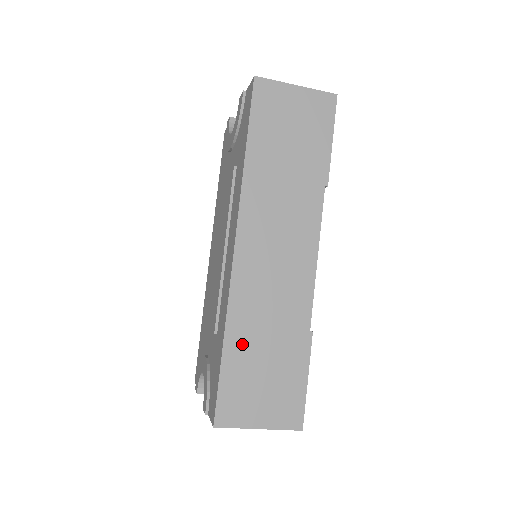
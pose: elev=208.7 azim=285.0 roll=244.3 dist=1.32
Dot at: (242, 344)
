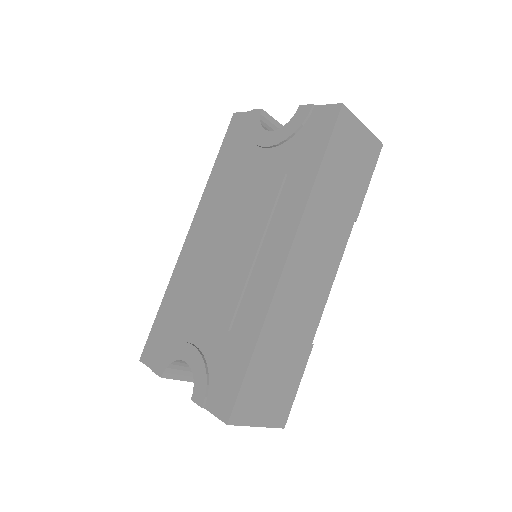
Dot at: (267, 349)
